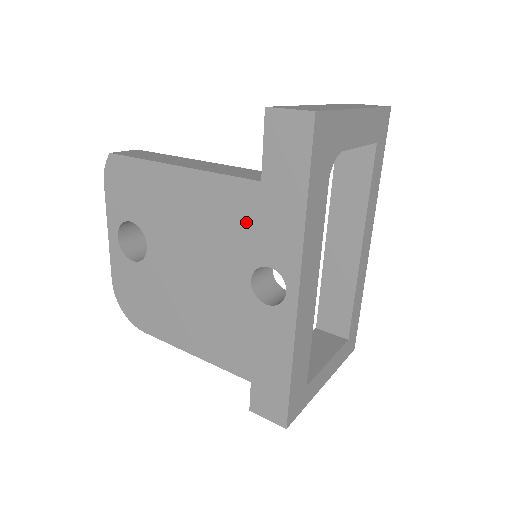
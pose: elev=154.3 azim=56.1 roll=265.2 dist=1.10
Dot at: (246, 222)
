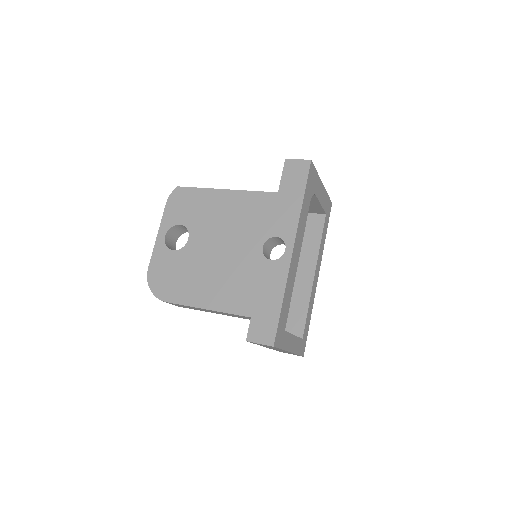
Dot at: (265, 214)
